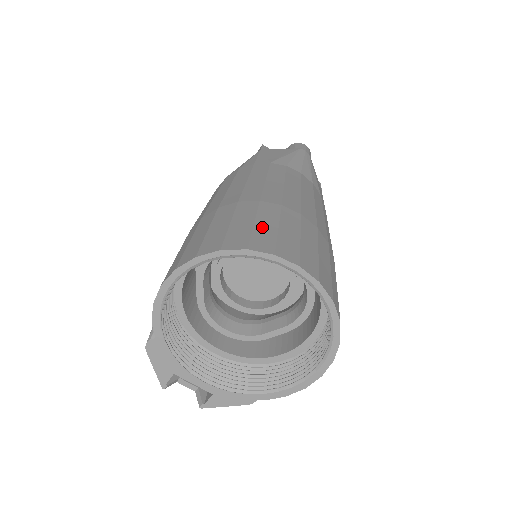
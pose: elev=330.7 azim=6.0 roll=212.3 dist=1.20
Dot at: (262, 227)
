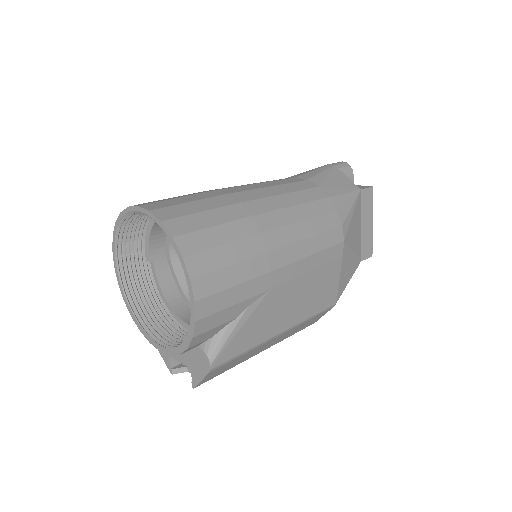
Dot at: occluded
